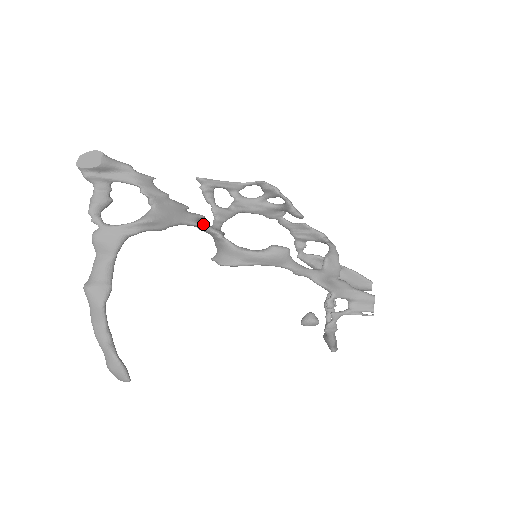
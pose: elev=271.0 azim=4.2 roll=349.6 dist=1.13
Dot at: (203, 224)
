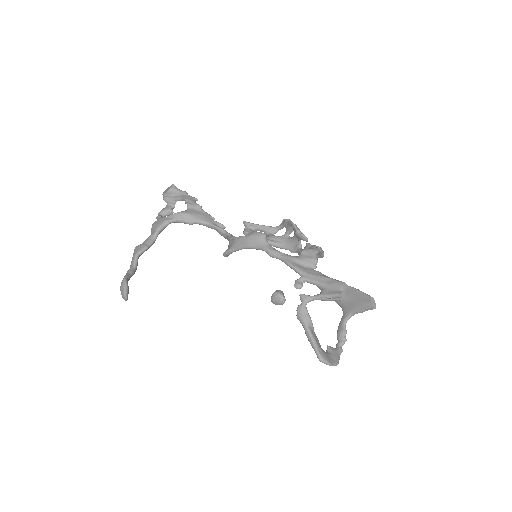
Dot at: (220, 227)
